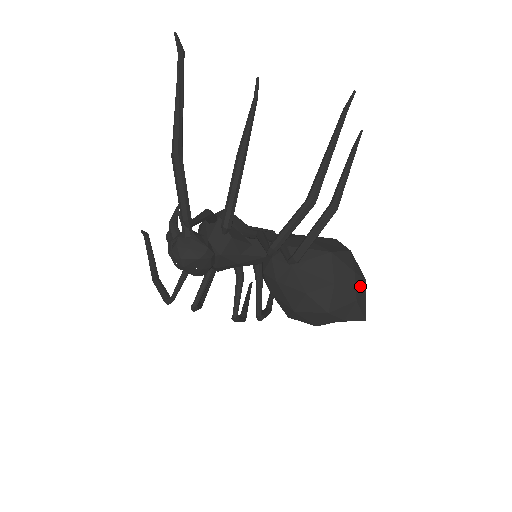
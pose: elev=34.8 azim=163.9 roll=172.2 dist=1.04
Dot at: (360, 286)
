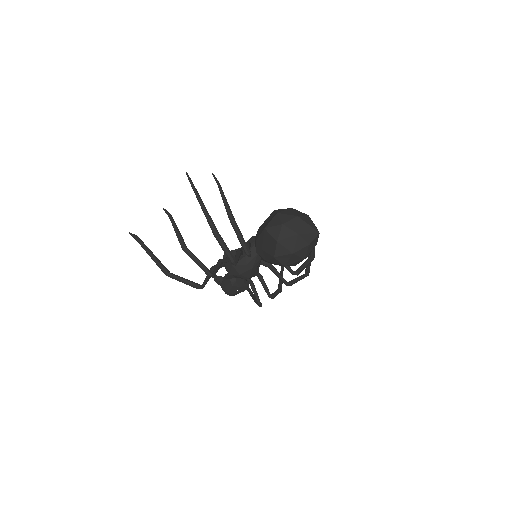
Dot at: (295, 224)
